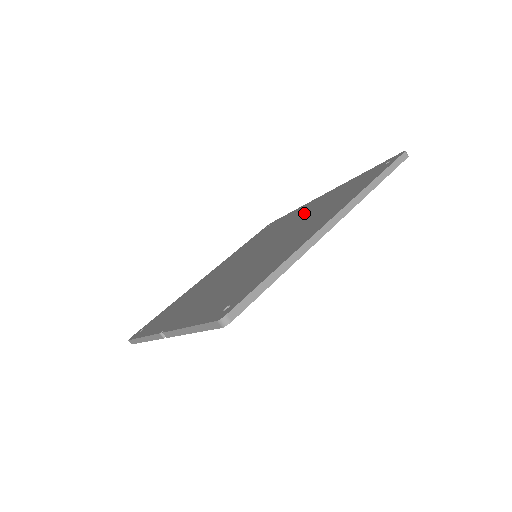
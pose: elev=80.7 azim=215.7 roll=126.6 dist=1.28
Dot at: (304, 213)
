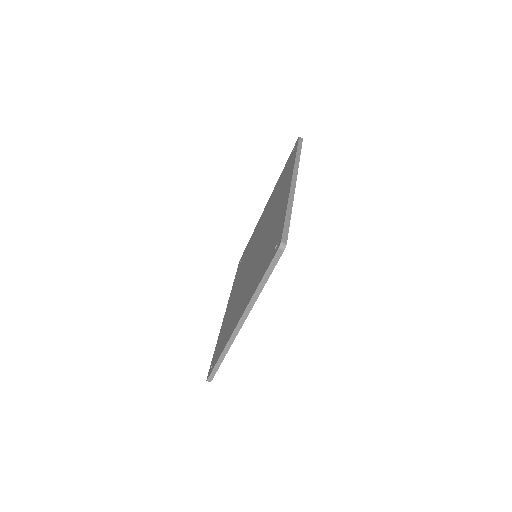
Dot at: (273, 220)
